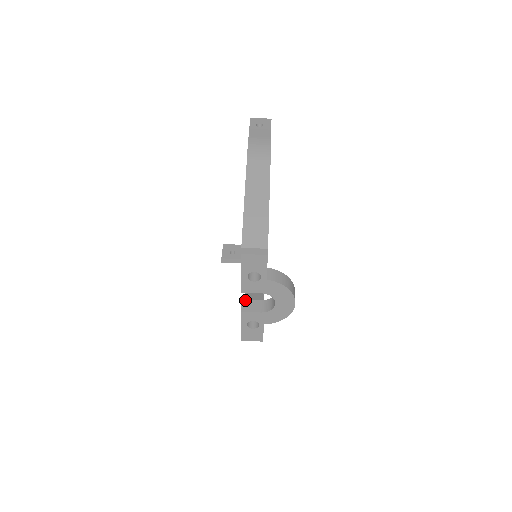
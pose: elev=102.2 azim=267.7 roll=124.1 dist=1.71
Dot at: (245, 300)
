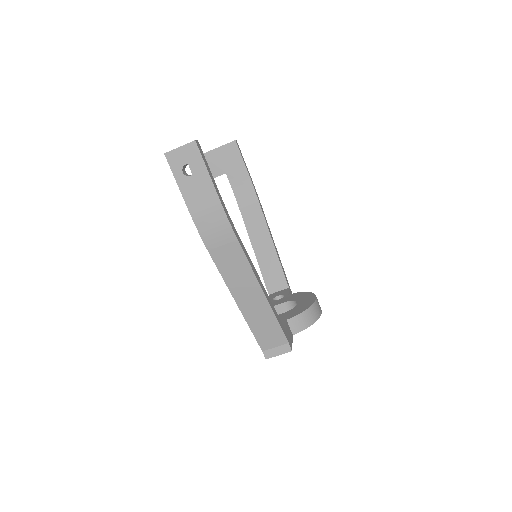
Dot at: occluded
